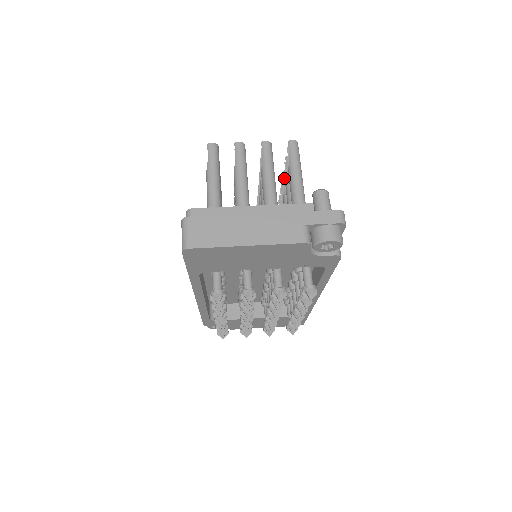
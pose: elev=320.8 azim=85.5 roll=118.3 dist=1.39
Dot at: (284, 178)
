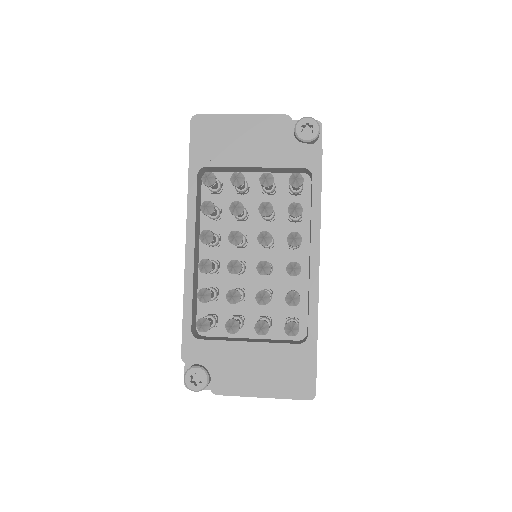
Dot at: occluded
